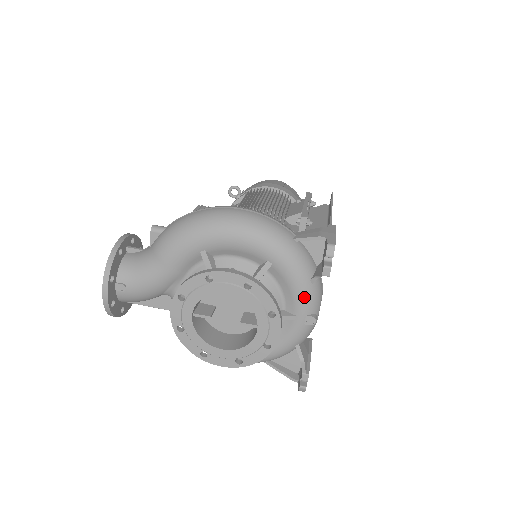
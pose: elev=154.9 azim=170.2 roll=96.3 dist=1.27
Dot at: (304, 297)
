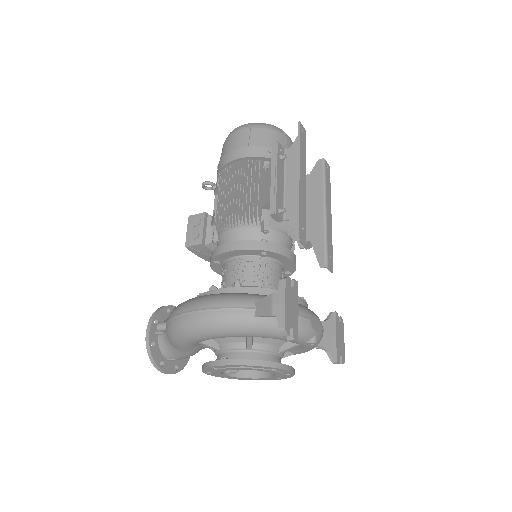
Dot at: occluded
